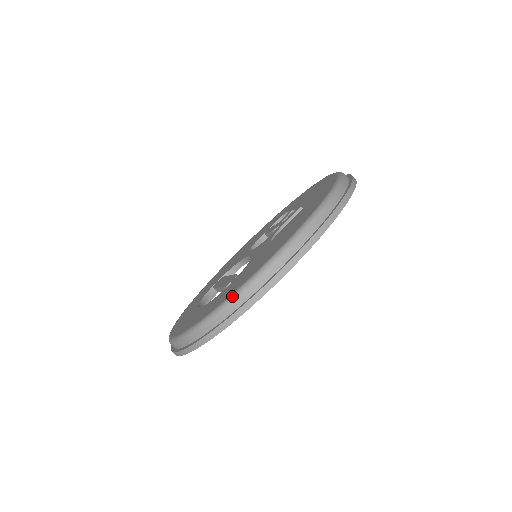
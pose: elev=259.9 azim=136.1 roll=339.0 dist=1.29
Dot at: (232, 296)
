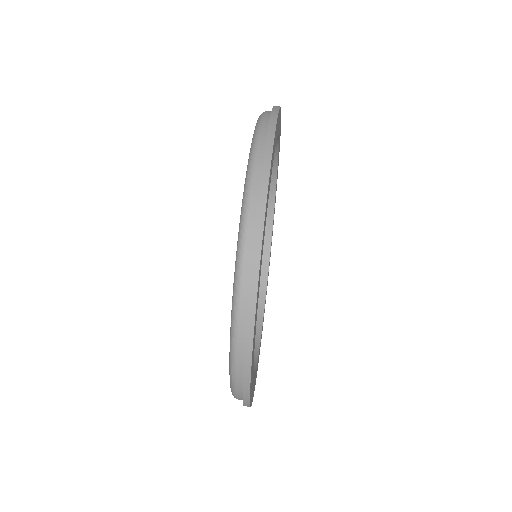
Dot at: (257, 120)
